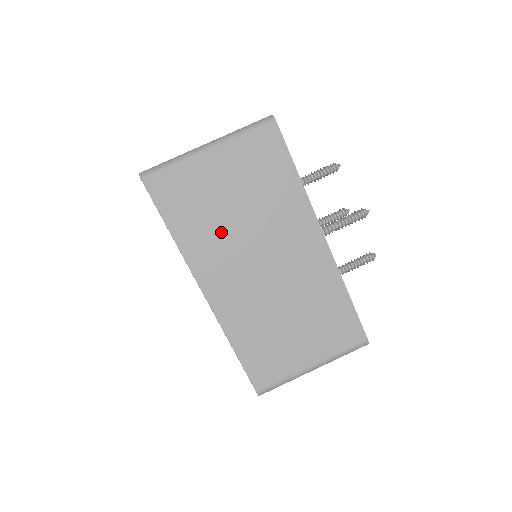
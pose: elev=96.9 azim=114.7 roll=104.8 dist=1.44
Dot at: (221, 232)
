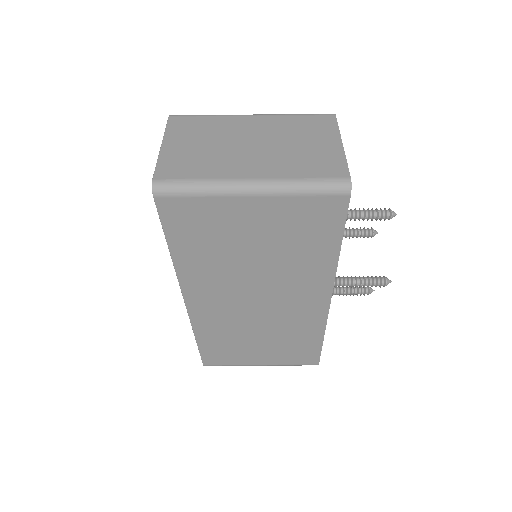
Dot at: (226, 266)
